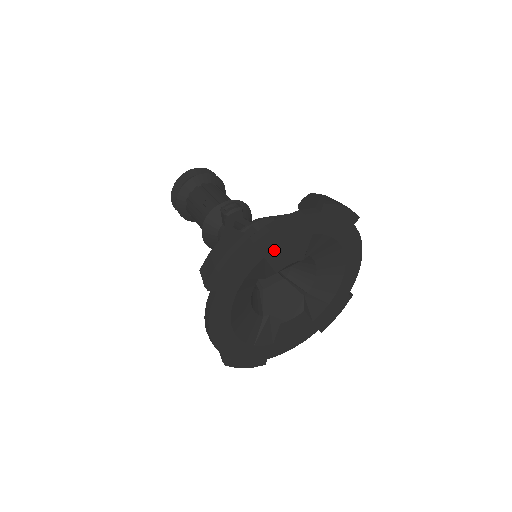
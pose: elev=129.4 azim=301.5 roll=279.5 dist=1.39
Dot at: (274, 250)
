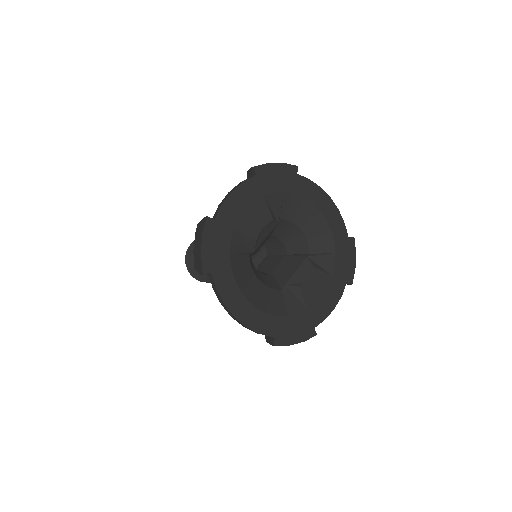
Dot at: (238, 220)
